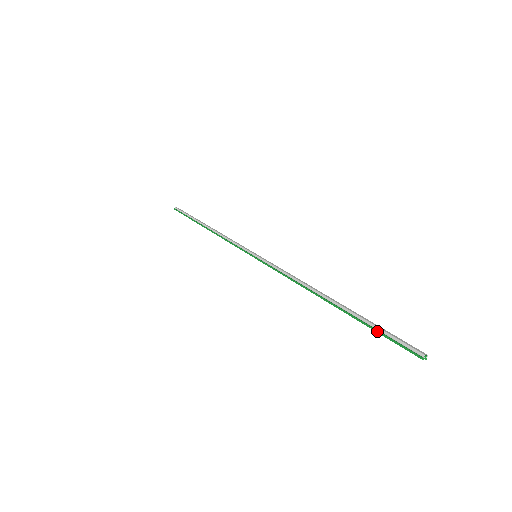
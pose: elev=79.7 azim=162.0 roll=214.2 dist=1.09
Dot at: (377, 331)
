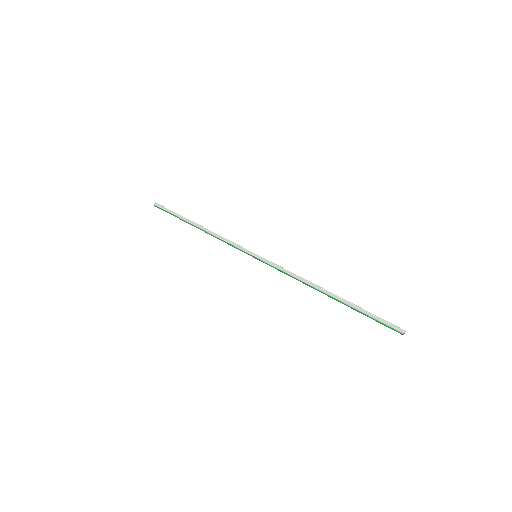
Dot at: occluded
